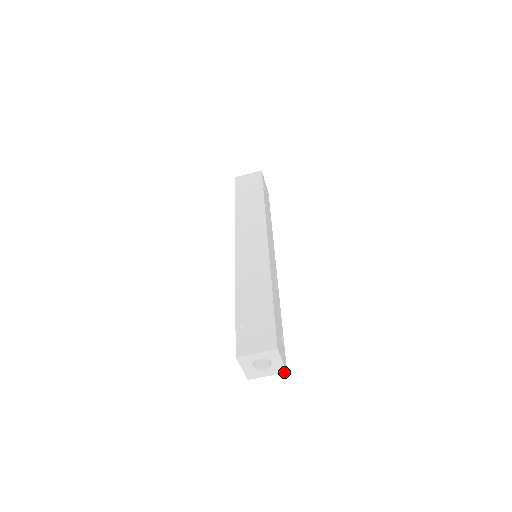
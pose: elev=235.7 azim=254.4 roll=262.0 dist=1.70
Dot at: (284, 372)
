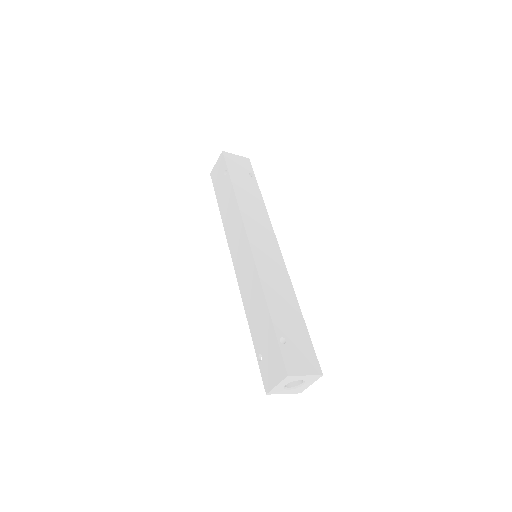
Dot at: occluded
